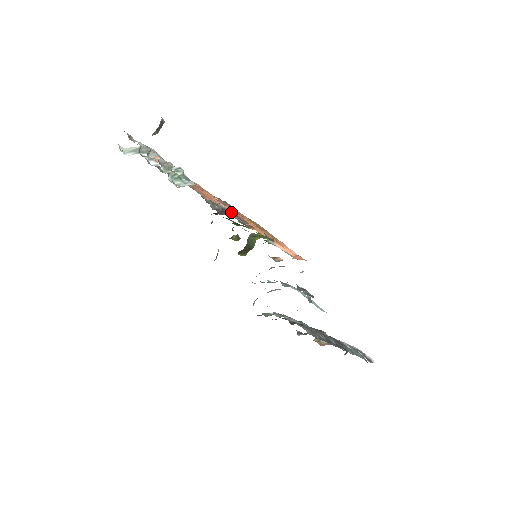
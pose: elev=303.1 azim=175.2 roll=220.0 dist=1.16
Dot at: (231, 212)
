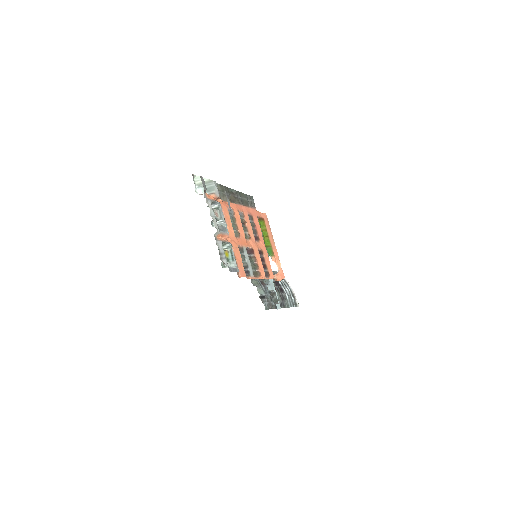
Dot at: (251, 265)
